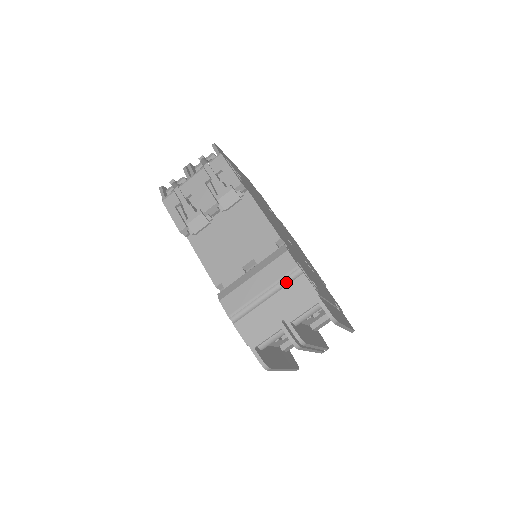
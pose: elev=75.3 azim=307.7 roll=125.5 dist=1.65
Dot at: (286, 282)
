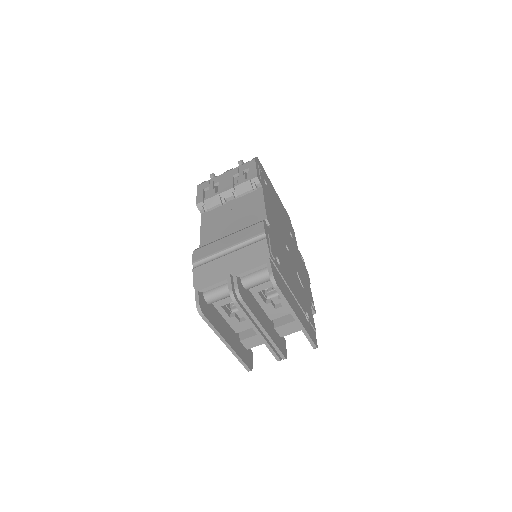
Dot at: (249, 244)
